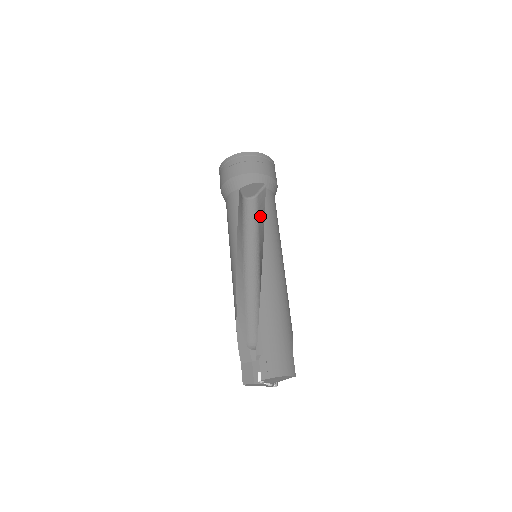
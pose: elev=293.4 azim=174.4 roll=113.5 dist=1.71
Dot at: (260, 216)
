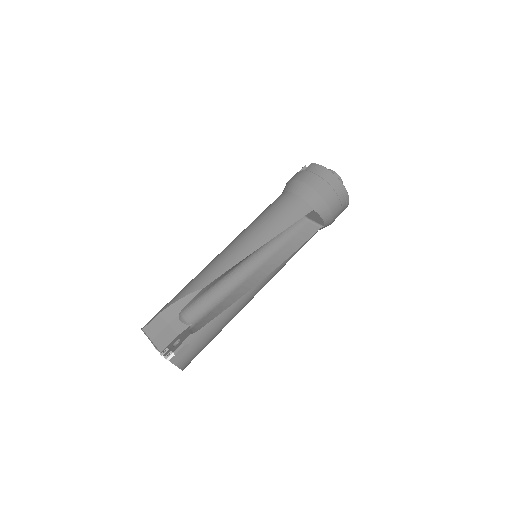
Dot at: (294, 240)
